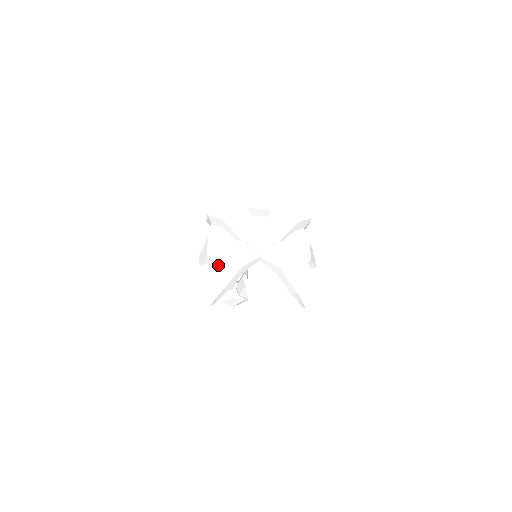
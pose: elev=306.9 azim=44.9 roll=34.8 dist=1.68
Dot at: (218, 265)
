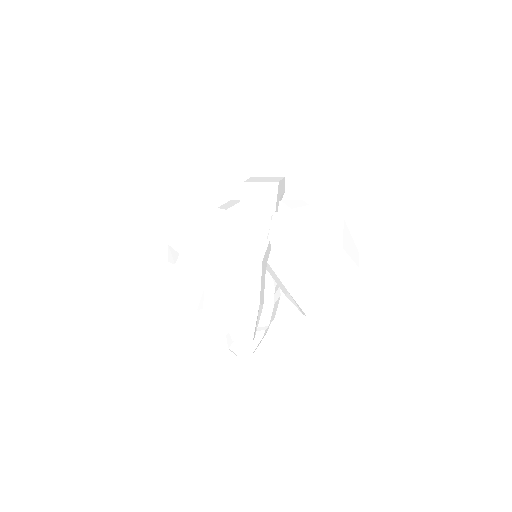
Dot at: (231, 280)
